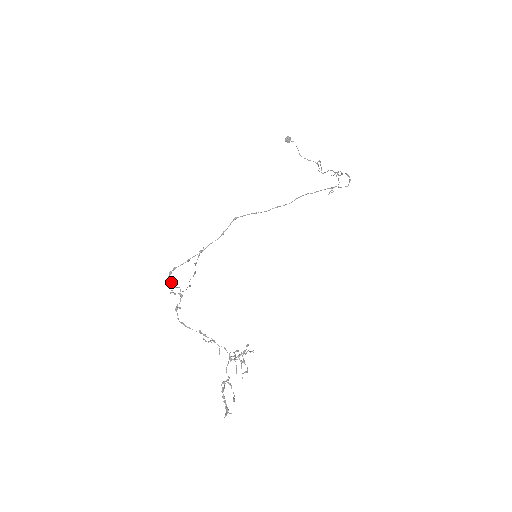
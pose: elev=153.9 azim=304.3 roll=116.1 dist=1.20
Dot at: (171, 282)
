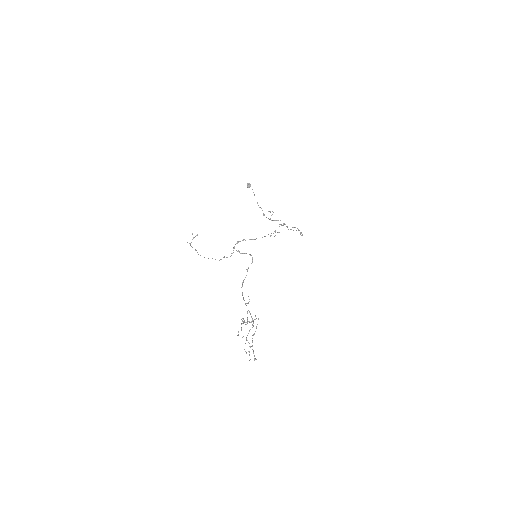
Dot at: occluded
